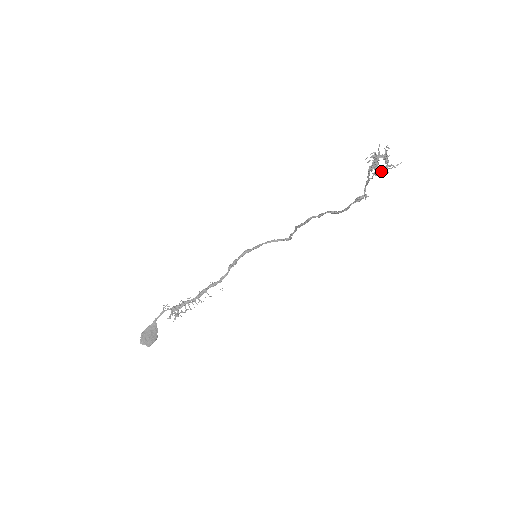
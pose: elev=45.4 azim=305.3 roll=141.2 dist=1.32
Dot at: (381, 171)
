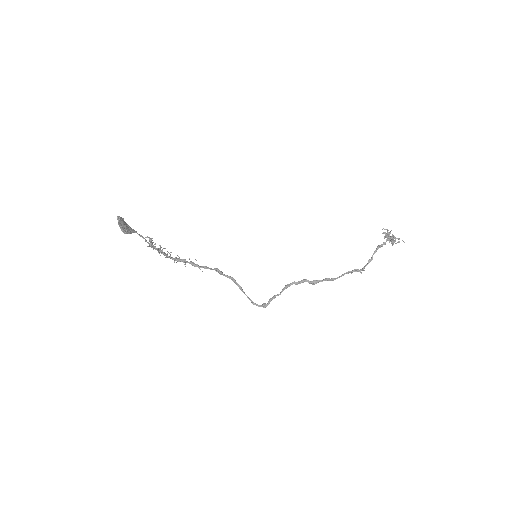
Dot at: (391, 237)
